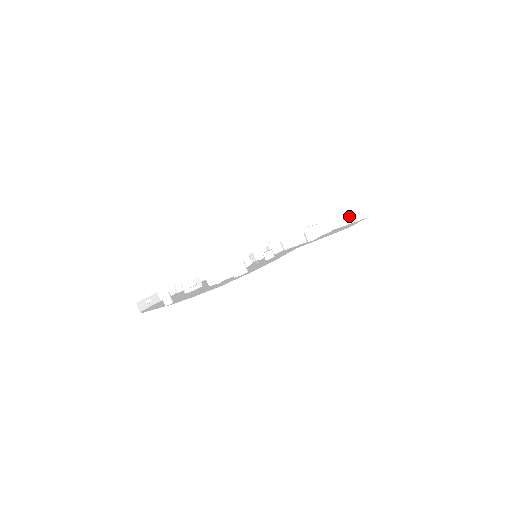
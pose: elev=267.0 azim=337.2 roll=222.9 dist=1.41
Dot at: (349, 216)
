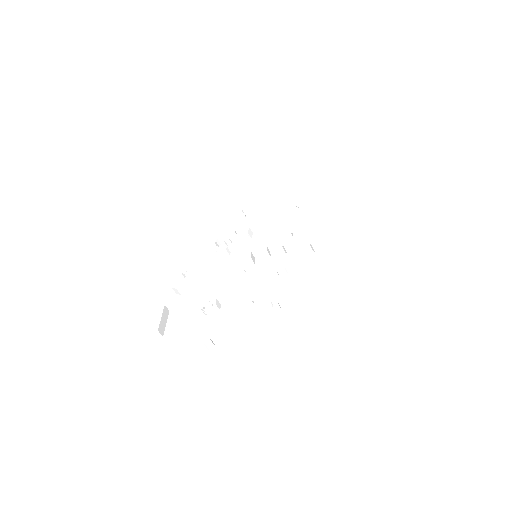
Dot at: (347, 219)
